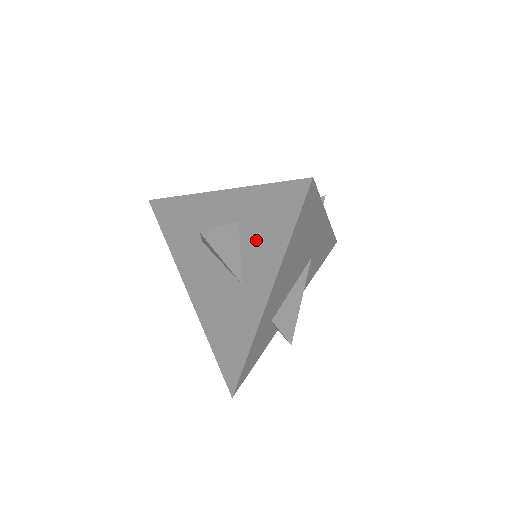
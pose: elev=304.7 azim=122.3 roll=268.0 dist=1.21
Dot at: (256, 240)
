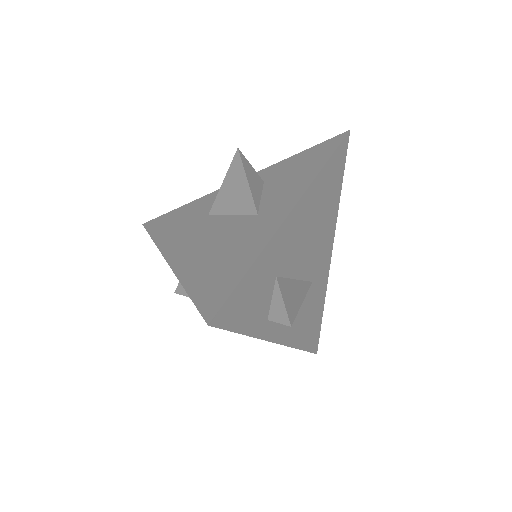
Dot at: (284, 181)
